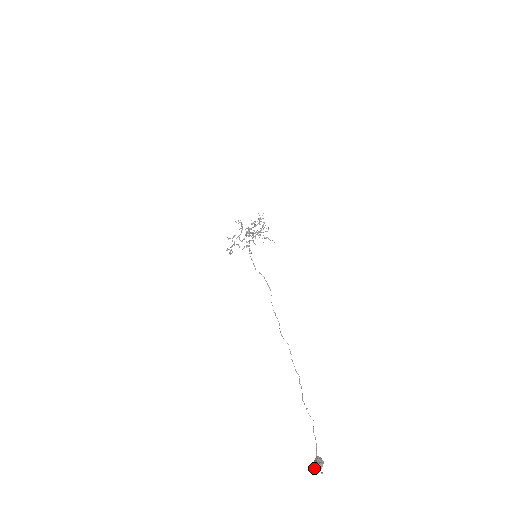
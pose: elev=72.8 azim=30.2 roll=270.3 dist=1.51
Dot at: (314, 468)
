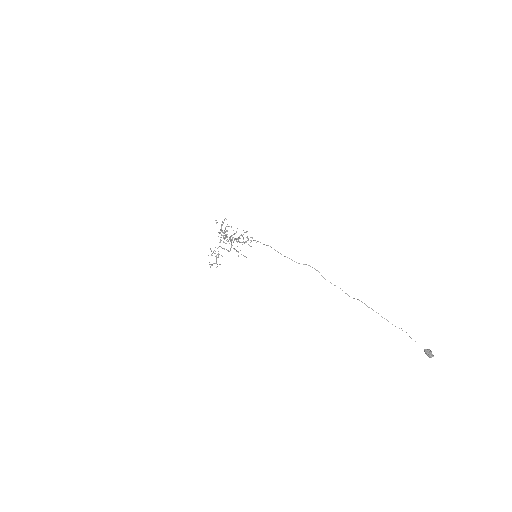
Dot at: (431, 356)
